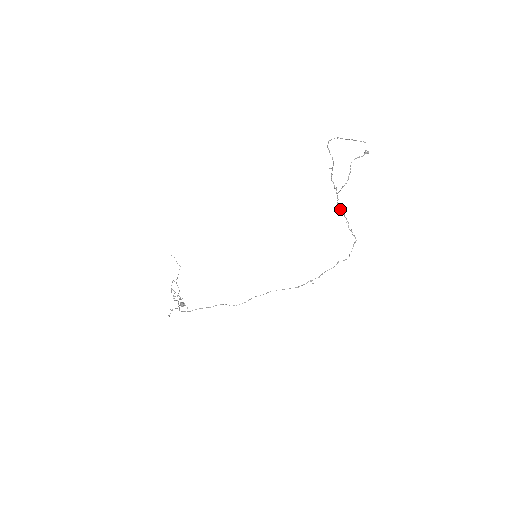
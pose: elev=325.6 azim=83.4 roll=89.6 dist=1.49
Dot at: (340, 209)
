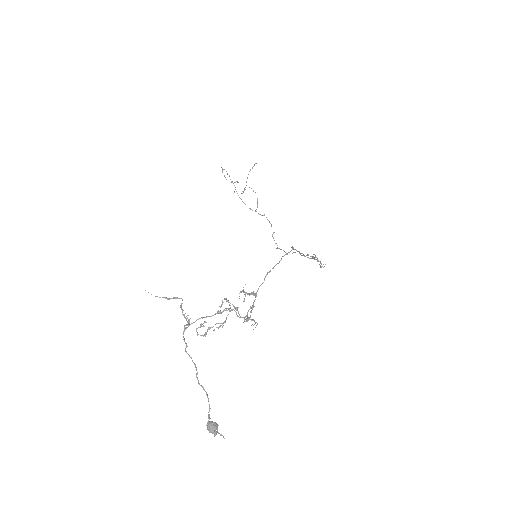
Dot at: (269, 221)
